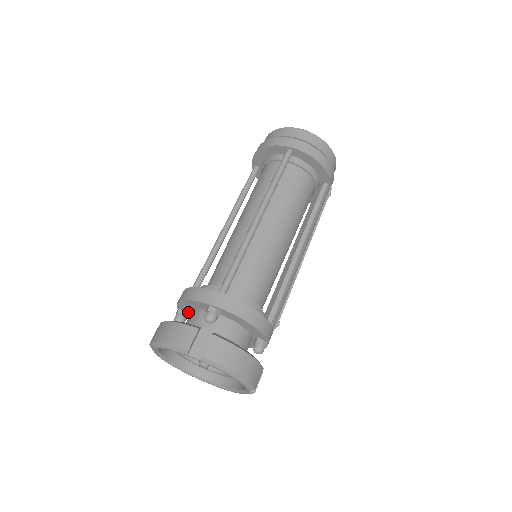
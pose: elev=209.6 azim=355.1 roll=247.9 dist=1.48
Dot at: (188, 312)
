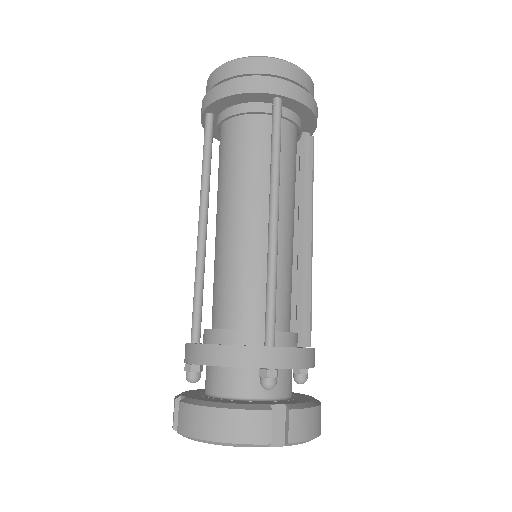
Dot at: occluded
